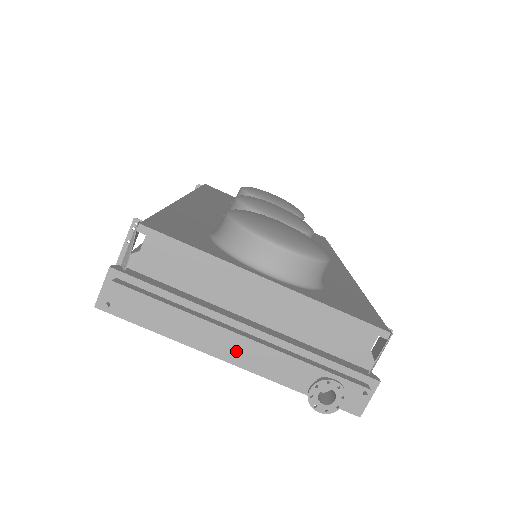
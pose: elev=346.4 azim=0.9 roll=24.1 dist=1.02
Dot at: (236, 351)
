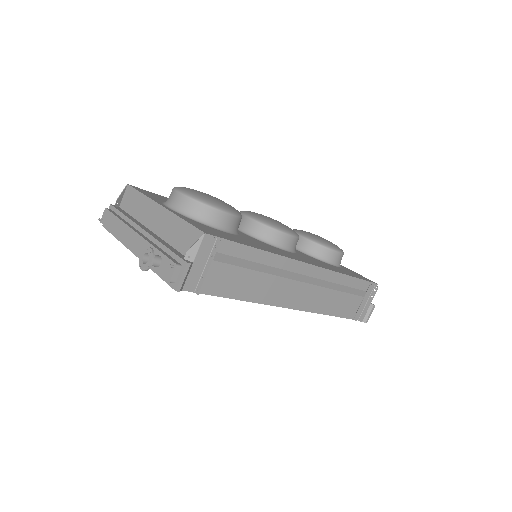
Dot at: (132, 241)
